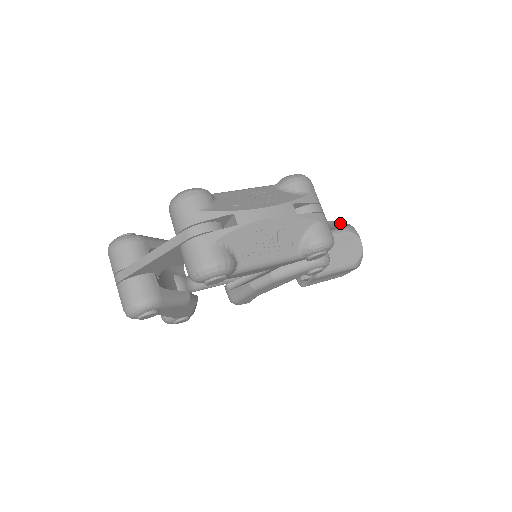
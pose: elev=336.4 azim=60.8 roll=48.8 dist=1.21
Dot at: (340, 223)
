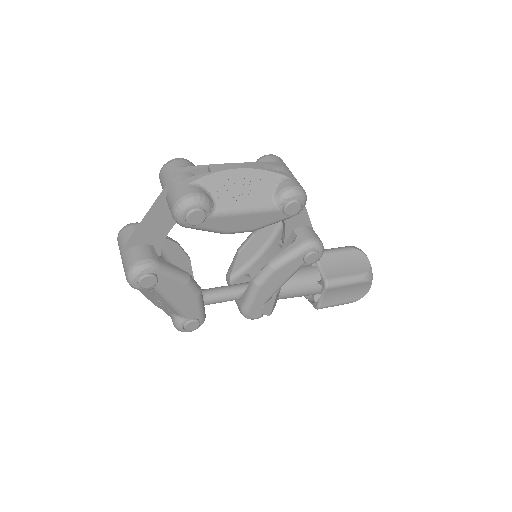
Dot at: occluded
